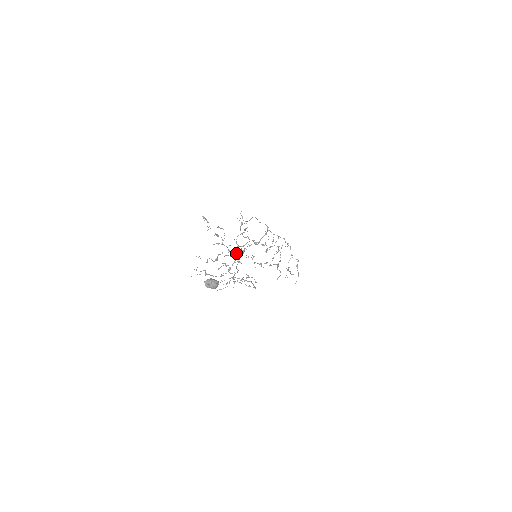
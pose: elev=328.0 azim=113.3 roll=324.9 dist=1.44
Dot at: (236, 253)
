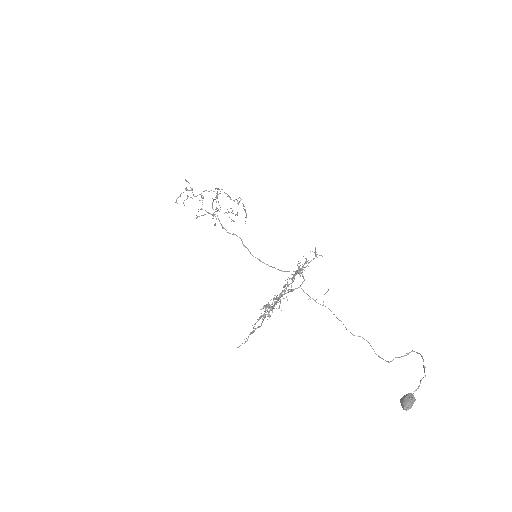
Dot at: occluded
